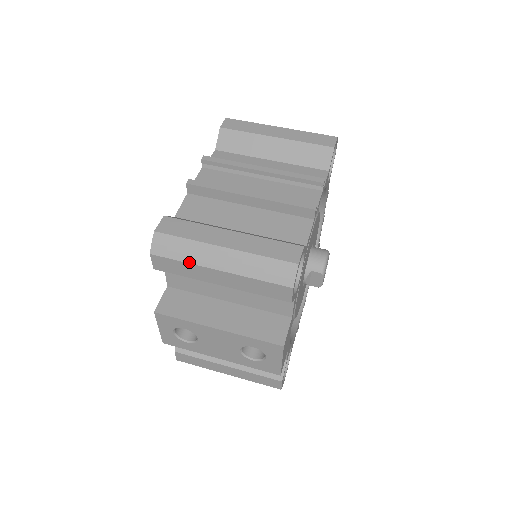
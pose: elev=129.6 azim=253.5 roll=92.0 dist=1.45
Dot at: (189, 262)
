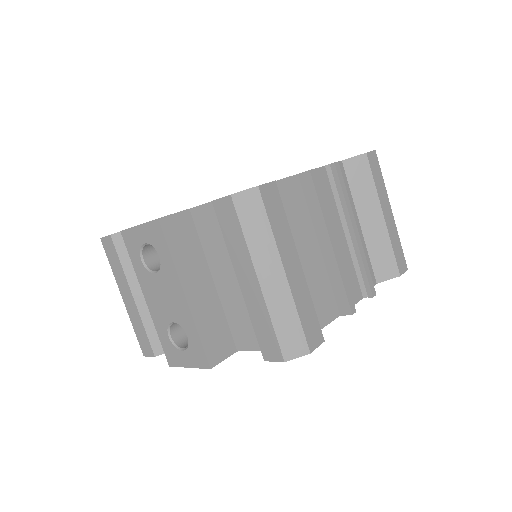
Dot at: (248, 244)
